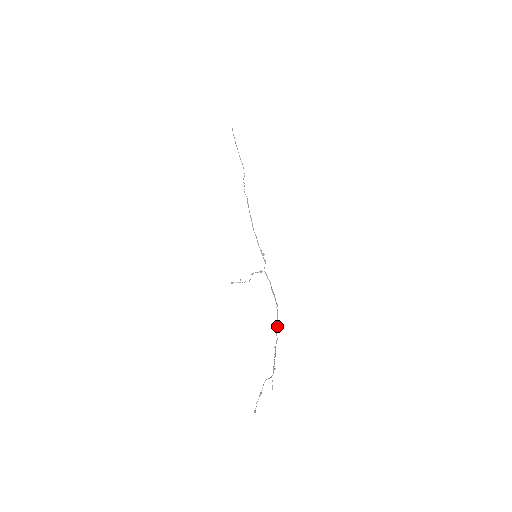
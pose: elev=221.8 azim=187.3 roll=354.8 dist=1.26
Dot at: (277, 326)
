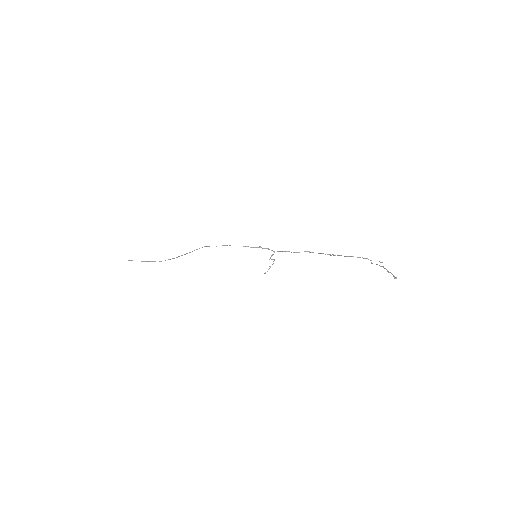
Dot at: (328, 254)
